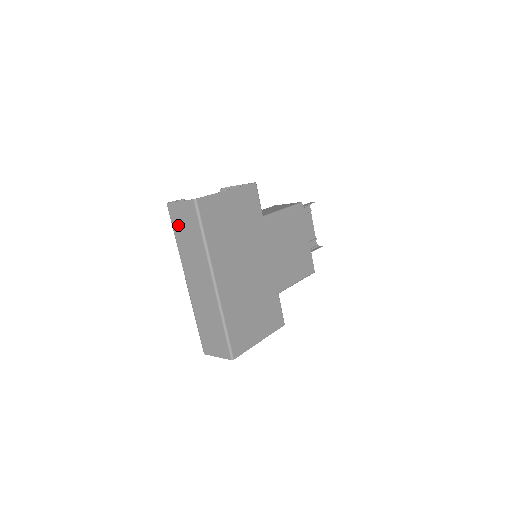
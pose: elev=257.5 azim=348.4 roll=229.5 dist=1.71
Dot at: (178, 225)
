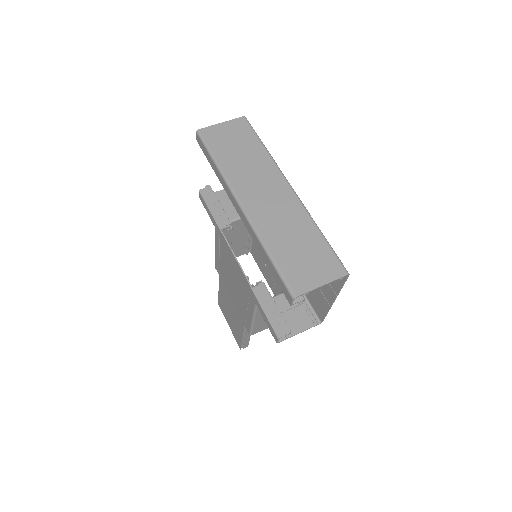
Dot at: (220, 145)
